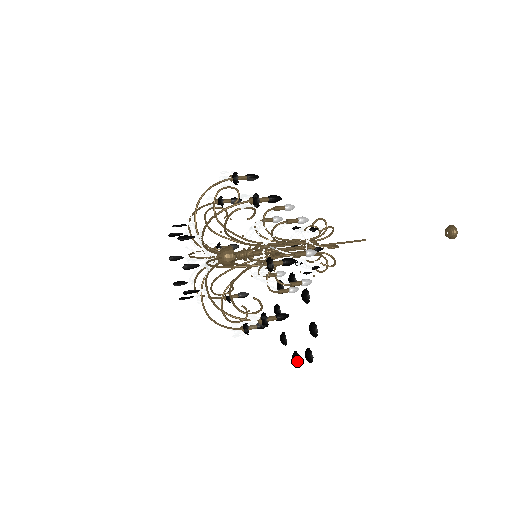
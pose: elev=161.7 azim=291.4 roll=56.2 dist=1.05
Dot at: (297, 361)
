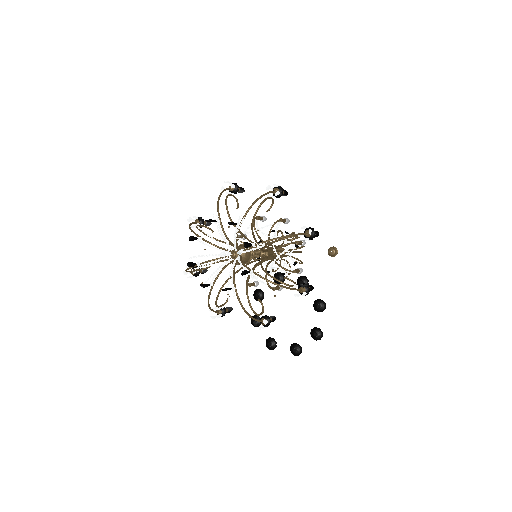
Dot at: (299, 350)
